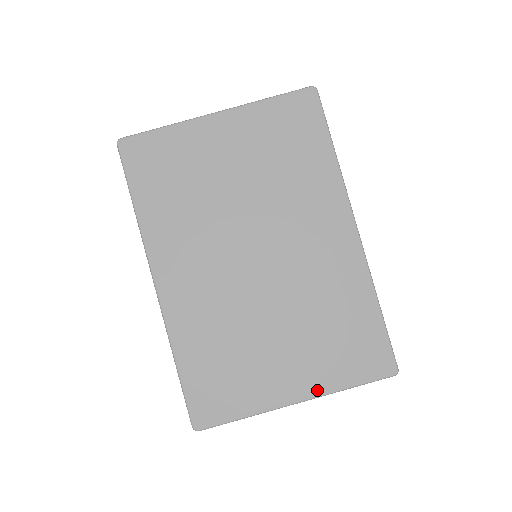
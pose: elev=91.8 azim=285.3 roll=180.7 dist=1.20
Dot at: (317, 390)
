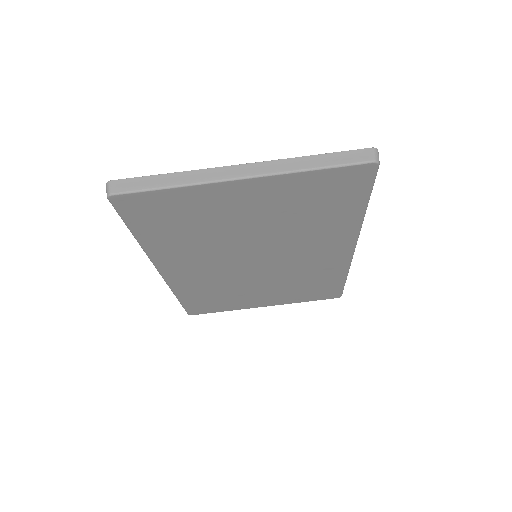
Dot at: (281, 303)
